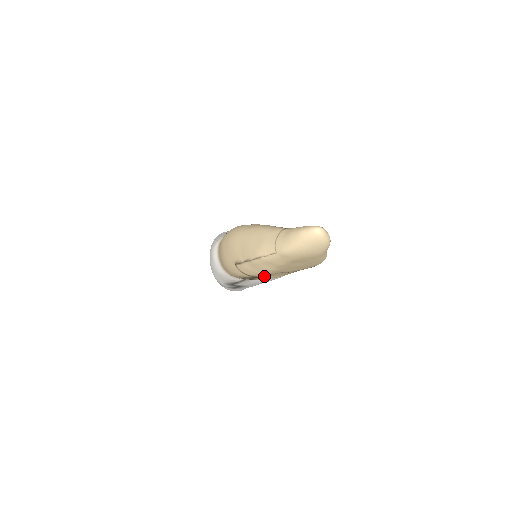
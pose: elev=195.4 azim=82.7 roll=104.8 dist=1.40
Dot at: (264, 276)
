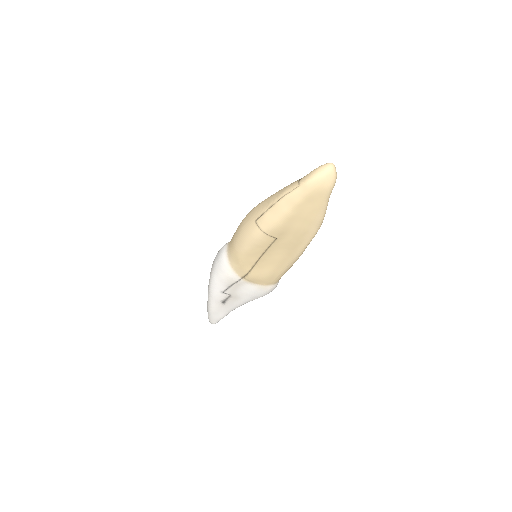
Dot at: (263, 264)
